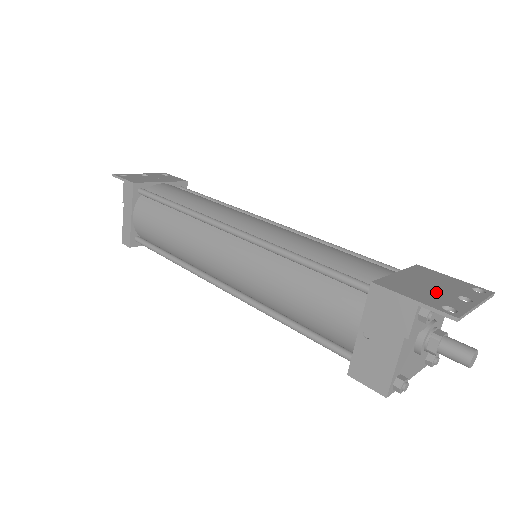
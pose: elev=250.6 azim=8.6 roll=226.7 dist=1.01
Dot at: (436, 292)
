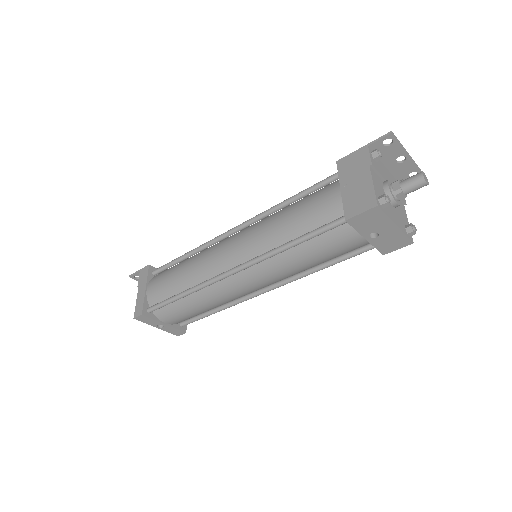
Dot at: (381, 161)
